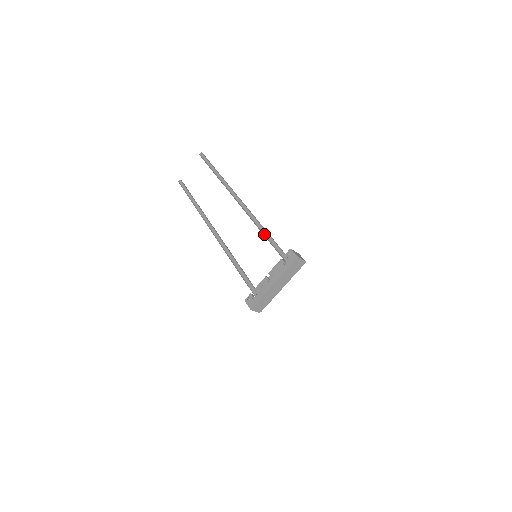
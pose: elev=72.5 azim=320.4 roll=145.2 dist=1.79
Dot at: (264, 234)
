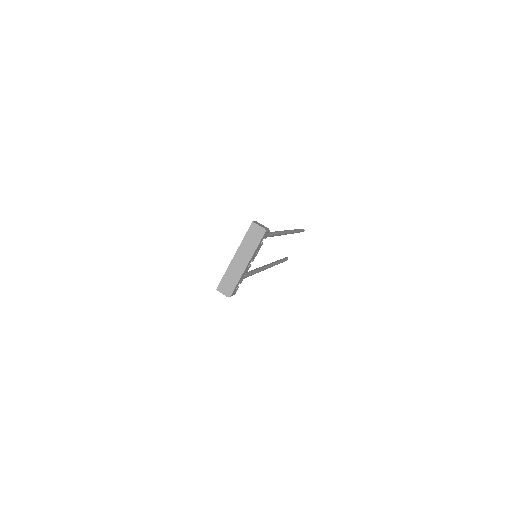
Dot at: occluded
